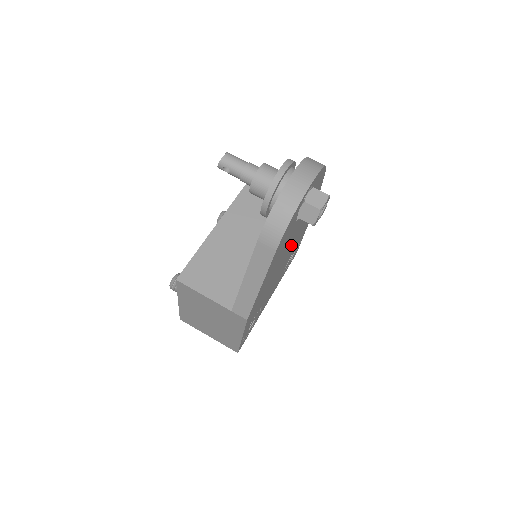
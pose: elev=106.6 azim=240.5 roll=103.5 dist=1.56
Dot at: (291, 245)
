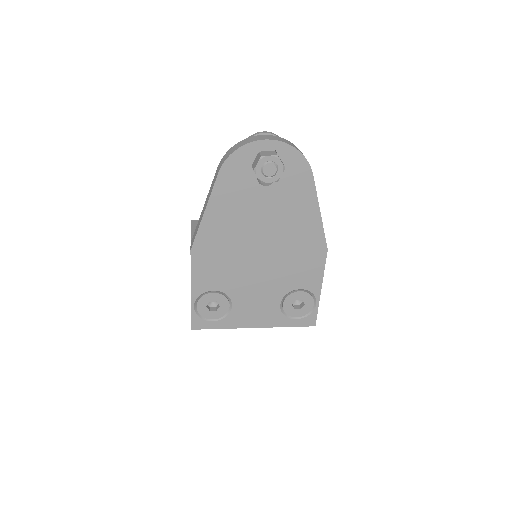
Dot at: (274, 245)
